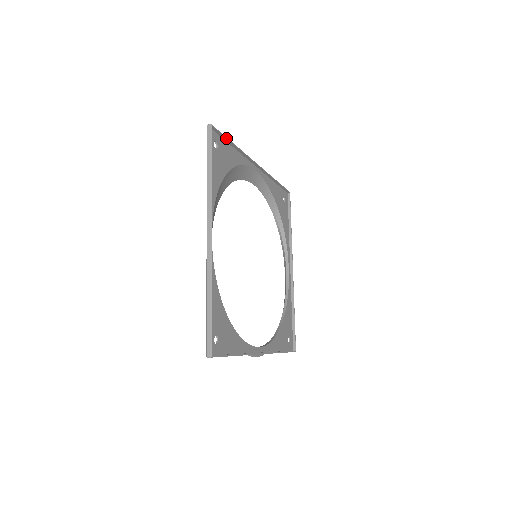
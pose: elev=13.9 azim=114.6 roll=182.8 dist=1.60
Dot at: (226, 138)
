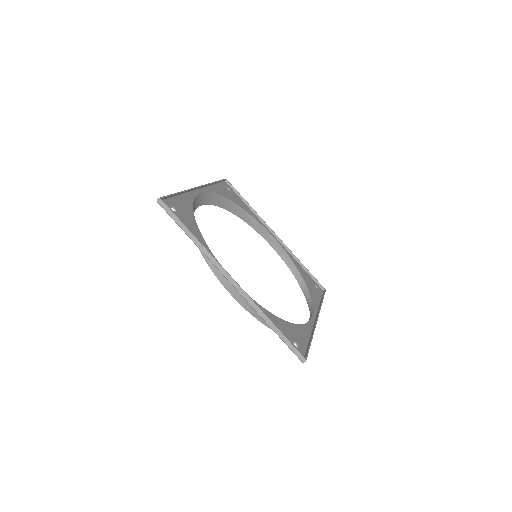
Dot at: (240, 195)
